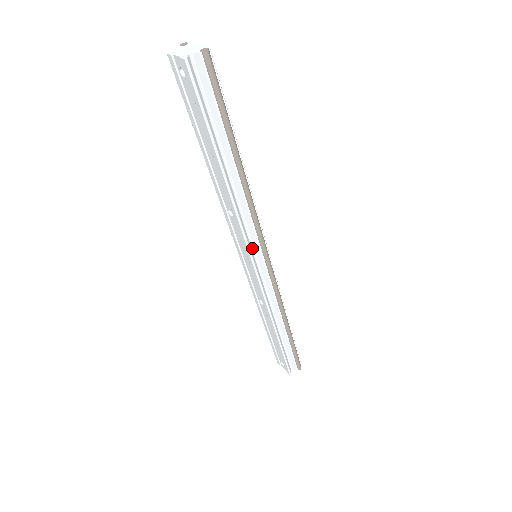
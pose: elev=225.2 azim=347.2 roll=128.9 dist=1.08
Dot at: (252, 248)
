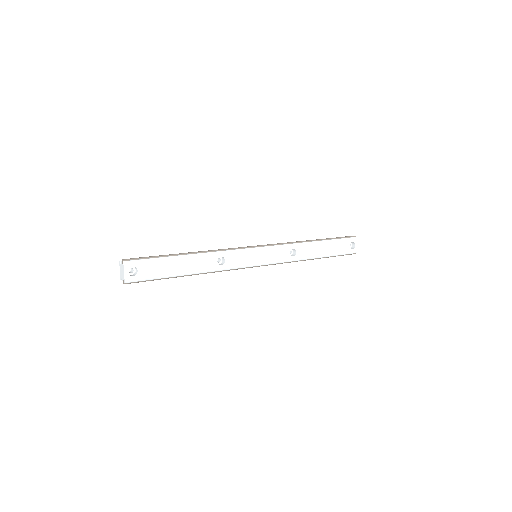
Dot at: occluded
